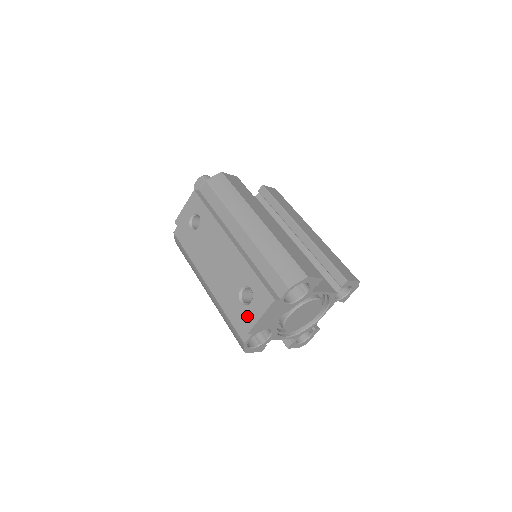
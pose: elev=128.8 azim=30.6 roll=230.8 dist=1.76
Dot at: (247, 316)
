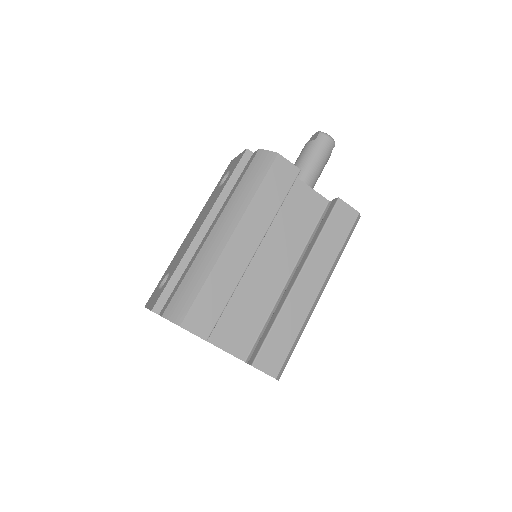
Dot at: (153, 296)
